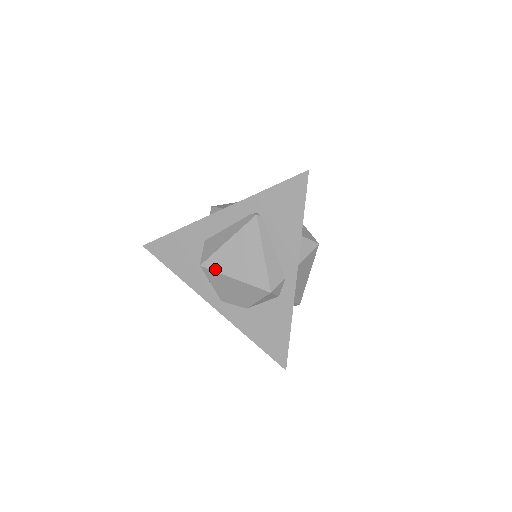
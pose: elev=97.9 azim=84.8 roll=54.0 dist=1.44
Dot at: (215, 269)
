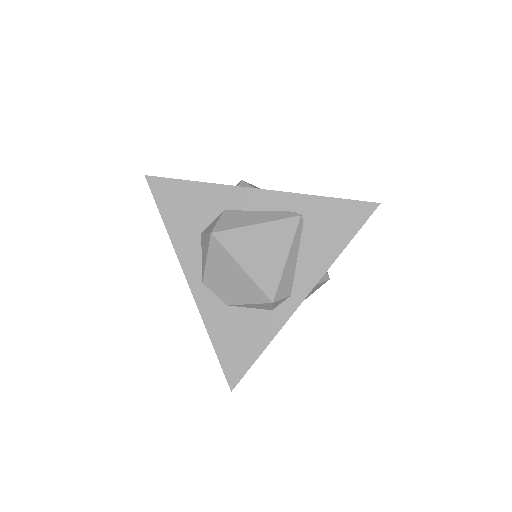
Dot at: (226, 246)
